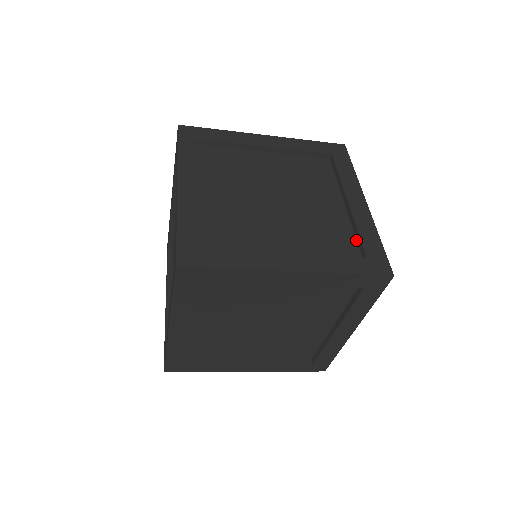
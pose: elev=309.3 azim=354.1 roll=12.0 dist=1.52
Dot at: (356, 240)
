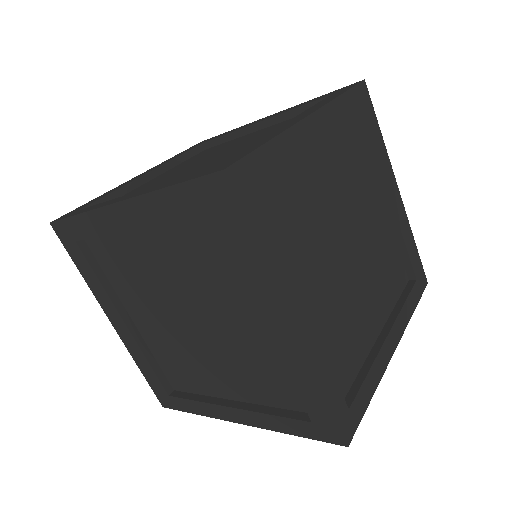
Dot at: occluded
